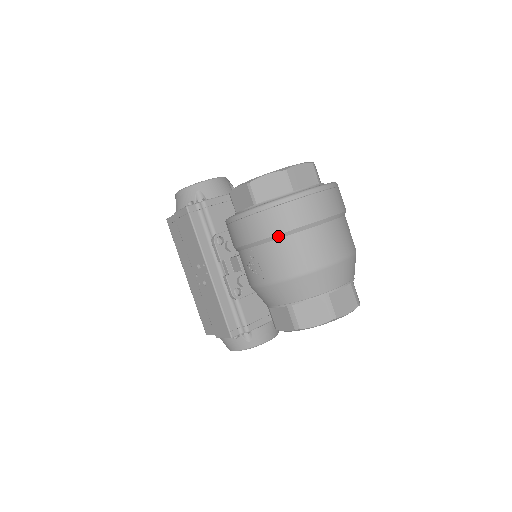
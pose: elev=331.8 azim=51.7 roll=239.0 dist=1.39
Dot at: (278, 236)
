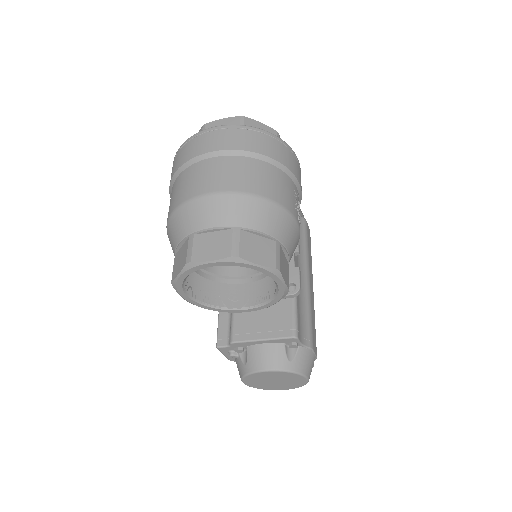
Dot at: (173, 180)
